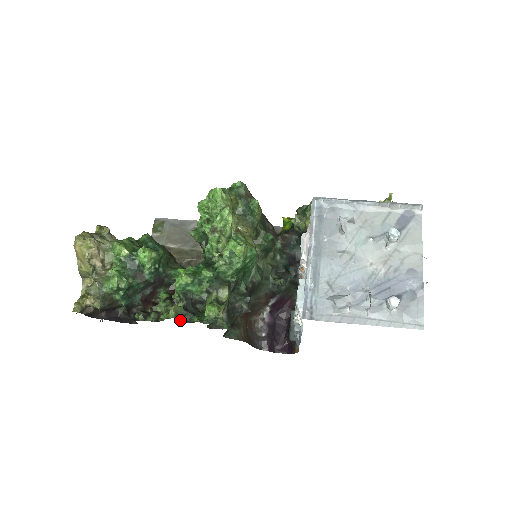
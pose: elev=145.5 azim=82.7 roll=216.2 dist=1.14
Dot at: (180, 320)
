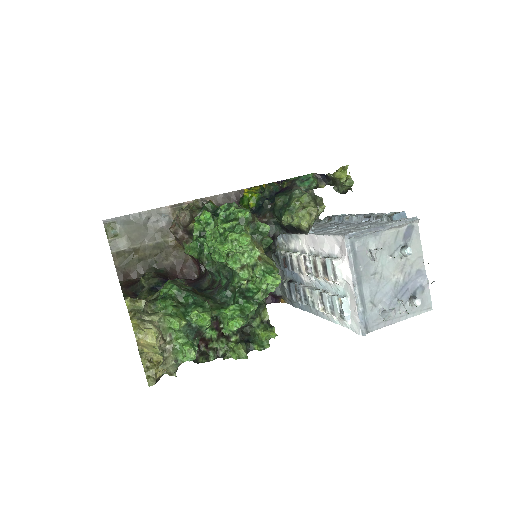
Dot at: occluded
